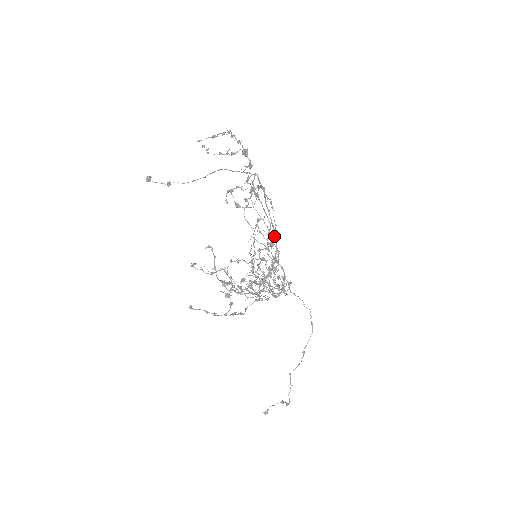
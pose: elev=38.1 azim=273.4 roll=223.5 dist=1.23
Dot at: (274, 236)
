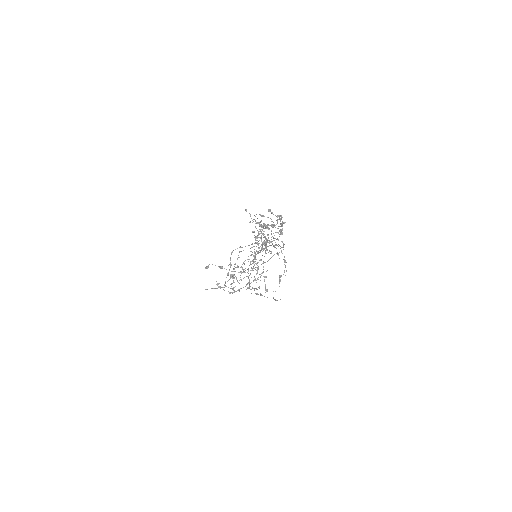
Dot at: (273, 246)
